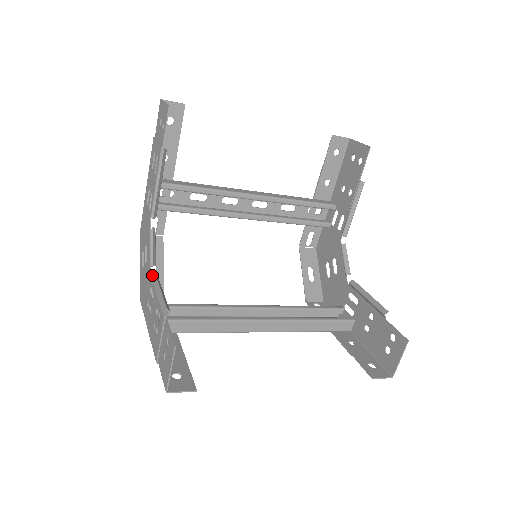
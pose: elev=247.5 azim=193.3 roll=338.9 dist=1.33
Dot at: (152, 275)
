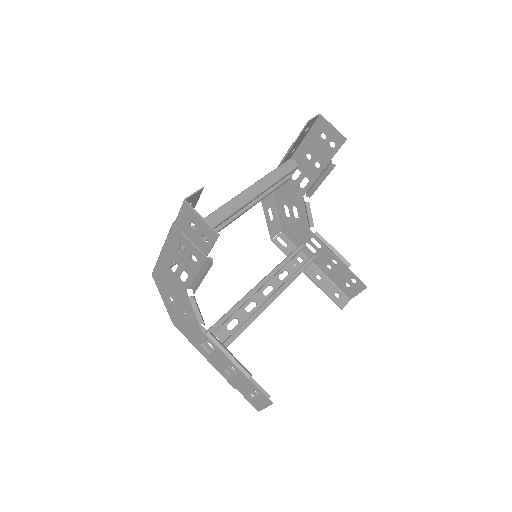
Dot at: occluded
